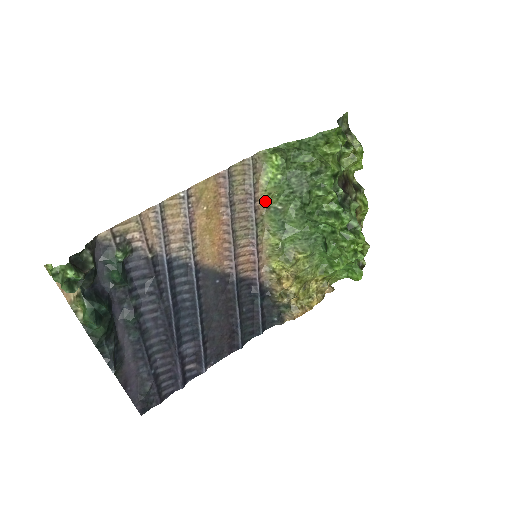
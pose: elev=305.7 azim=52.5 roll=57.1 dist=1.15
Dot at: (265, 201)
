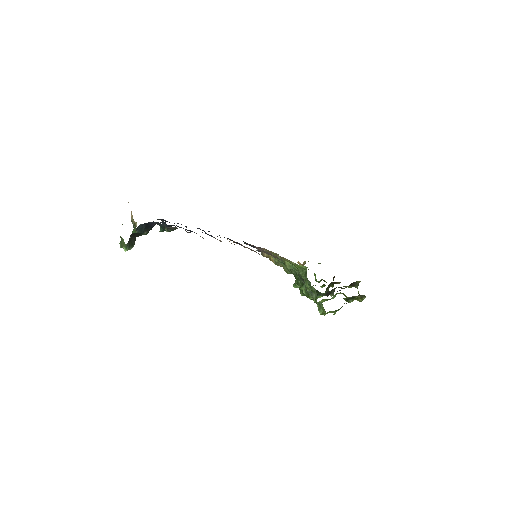
Dot at: (282, 258)
